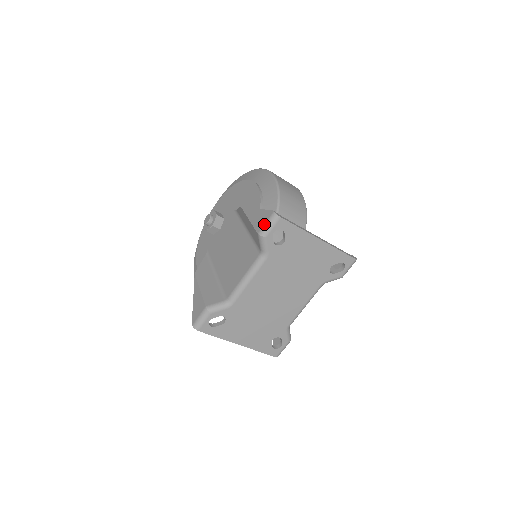
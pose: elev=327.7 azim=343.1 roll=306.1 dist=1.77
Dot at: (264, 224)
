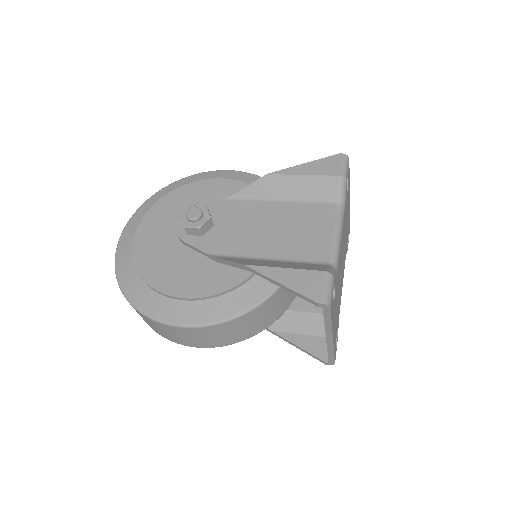
Dot at: (340, 166)
